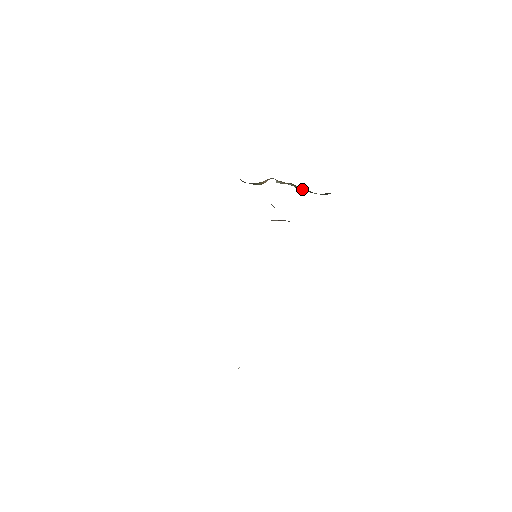
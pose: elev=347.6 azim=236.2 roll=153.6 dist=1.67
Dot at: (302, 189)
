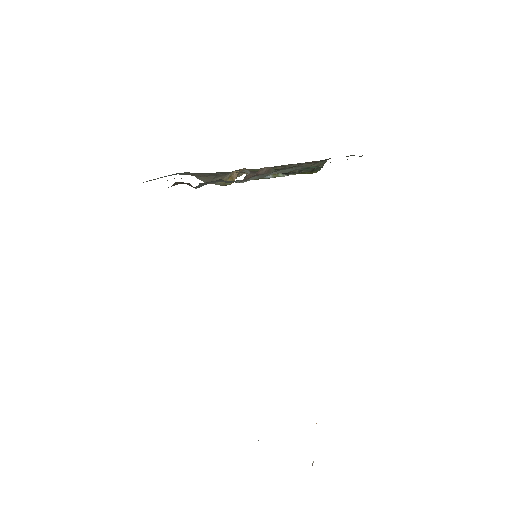
Dot at: occluded
